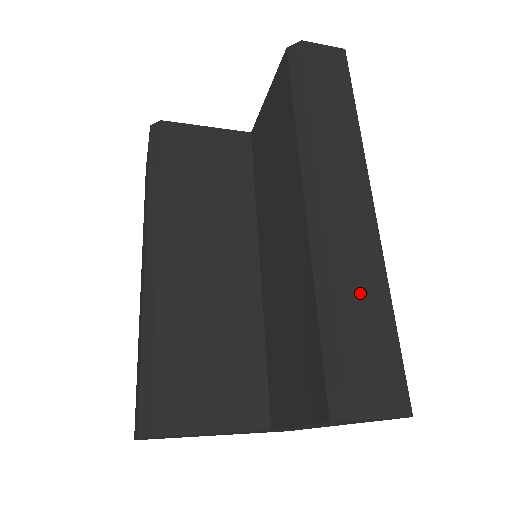
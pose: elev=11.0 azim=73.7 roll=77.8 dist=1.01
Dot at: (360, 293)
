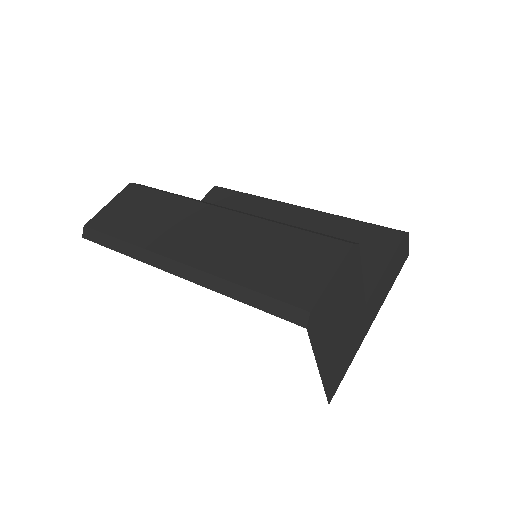
Dot at: occluded
